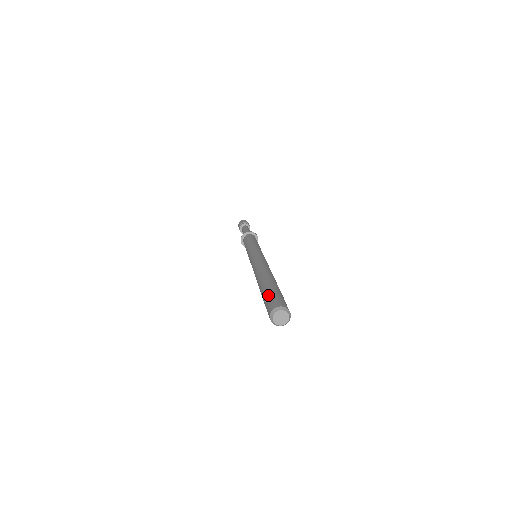
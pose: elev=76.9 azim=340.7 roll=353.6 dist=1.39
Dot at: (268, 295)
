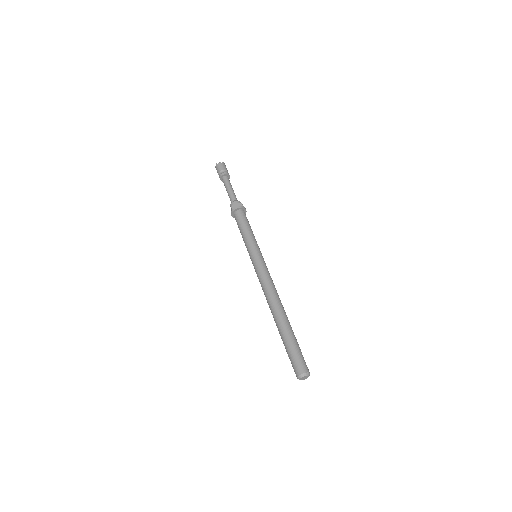
Dot at: (289, 354)
